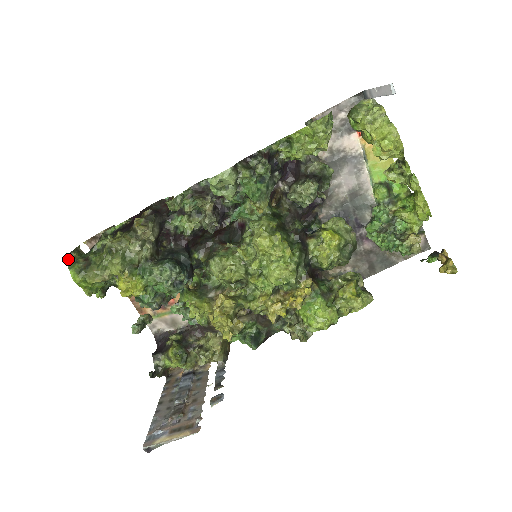
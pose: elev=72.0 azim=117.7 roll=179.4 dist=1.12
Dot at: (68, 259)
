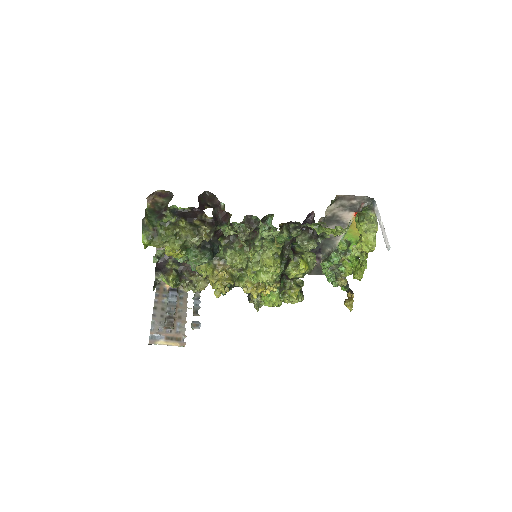
Dot at: (142, 224)
